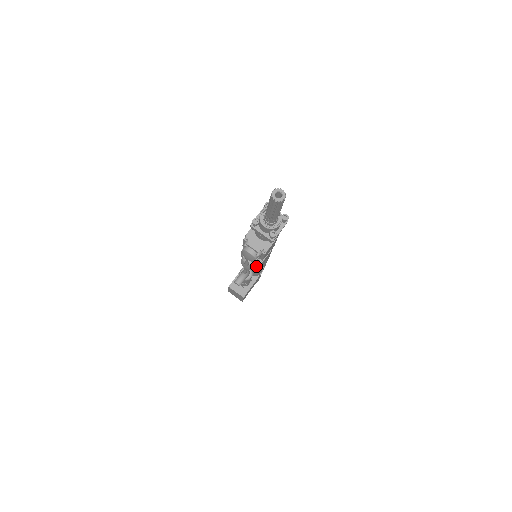
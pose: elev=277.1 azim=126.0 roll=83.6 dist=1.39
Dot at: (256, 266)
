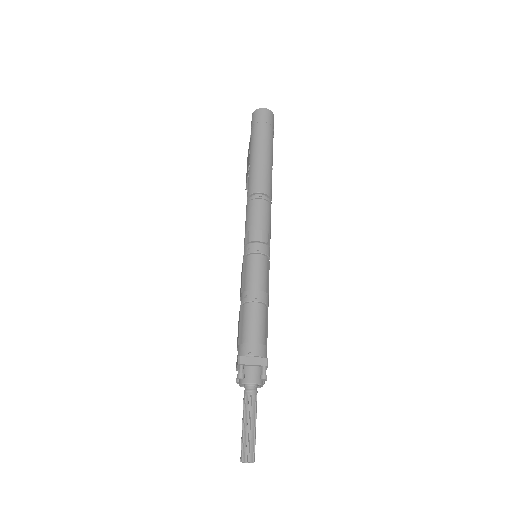
Dot at: occluded
